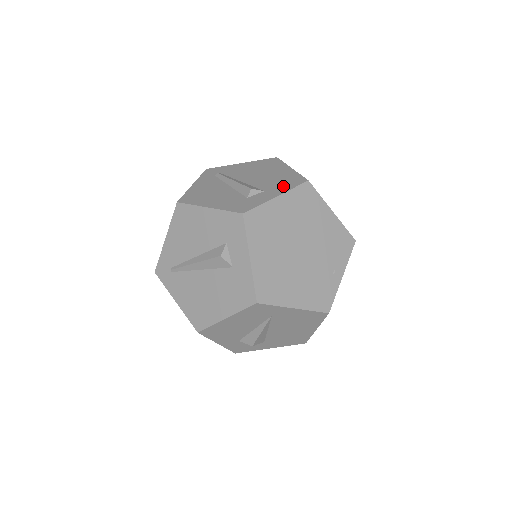
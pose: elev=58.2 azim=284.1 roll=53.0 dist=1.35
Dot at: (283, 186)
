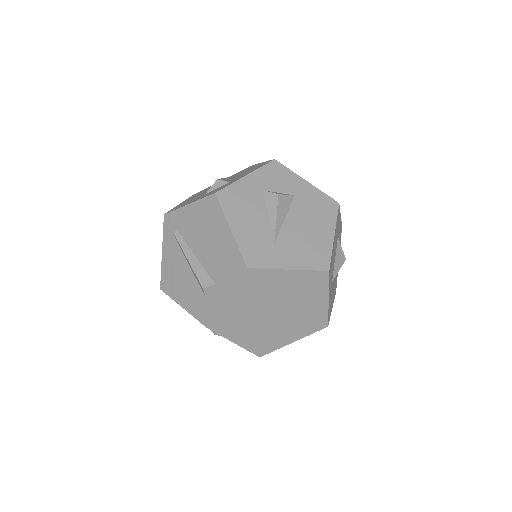
Dot at: (228, 278)
